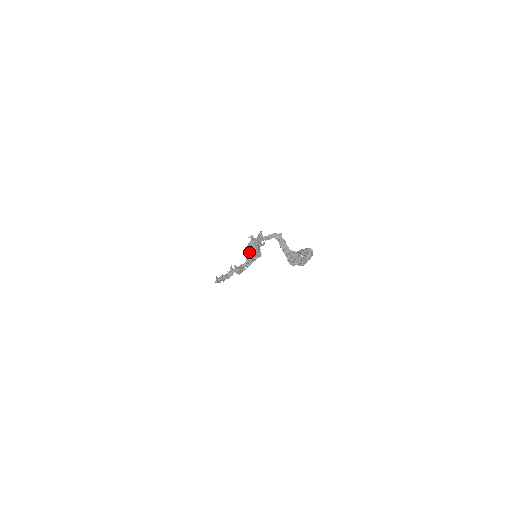
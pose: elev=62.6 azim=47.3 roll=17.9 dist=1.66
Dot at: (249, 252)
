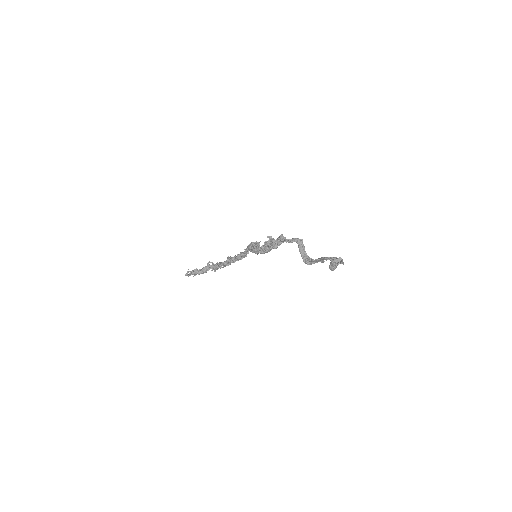
Dot at: (264, 251)
